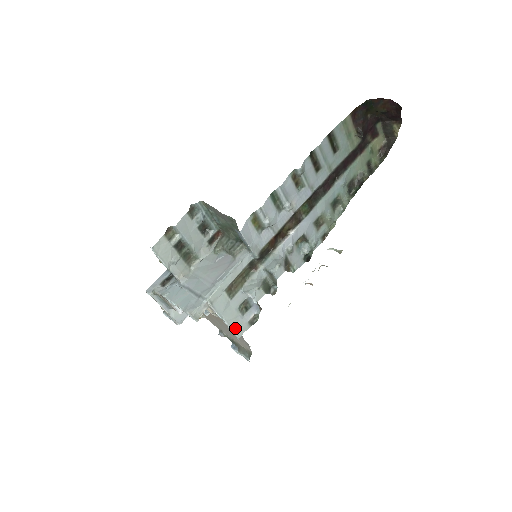
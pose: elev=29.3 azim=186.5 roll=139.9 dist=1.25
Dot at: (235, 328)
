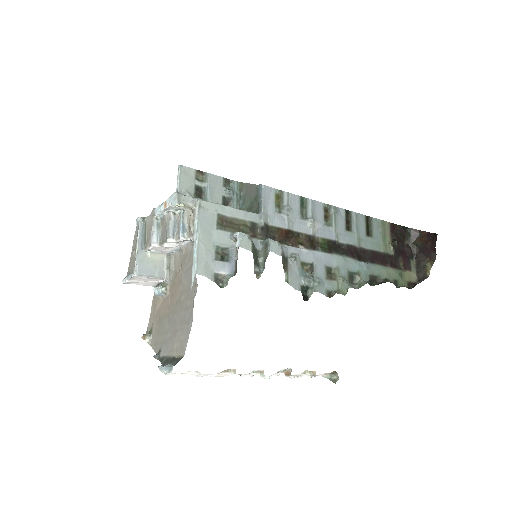
Dot at: (200, 259)
